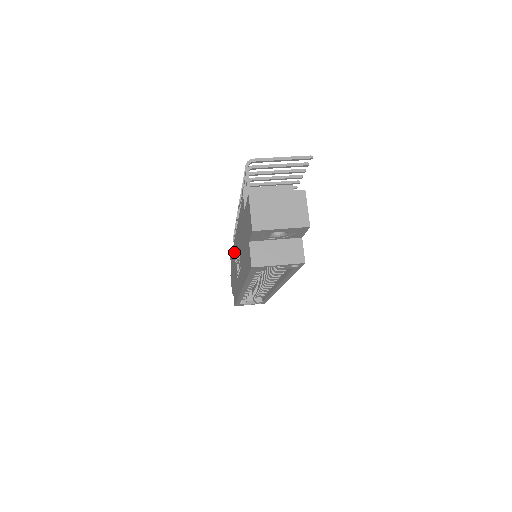
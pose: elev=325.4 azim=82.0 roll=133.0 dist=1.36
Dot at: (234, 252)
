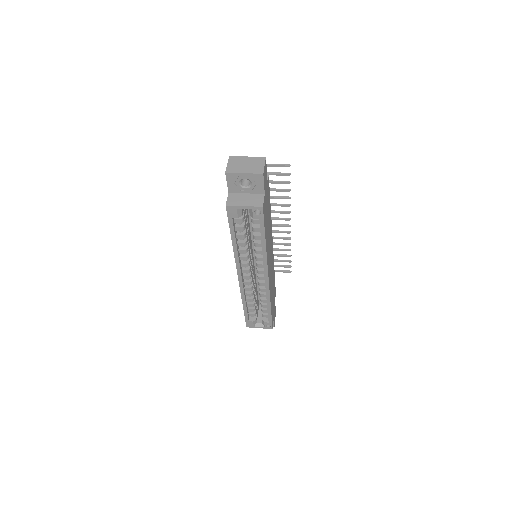
Dot at: occluded
